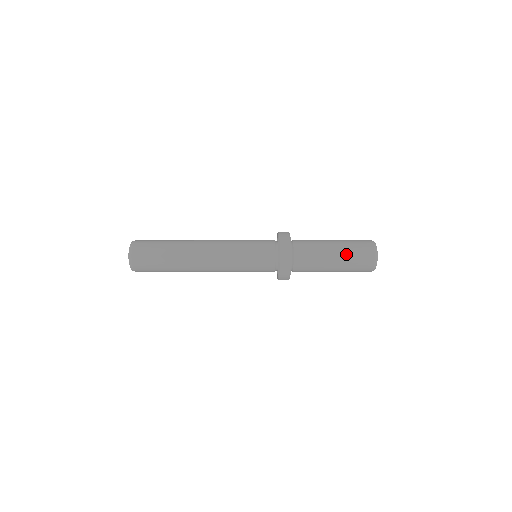
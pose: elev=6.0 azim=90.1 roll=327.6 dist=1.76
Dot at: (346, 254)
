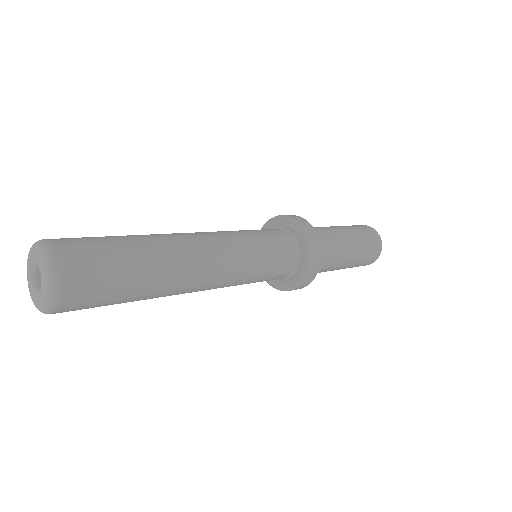
Dot at: (356, 234)
